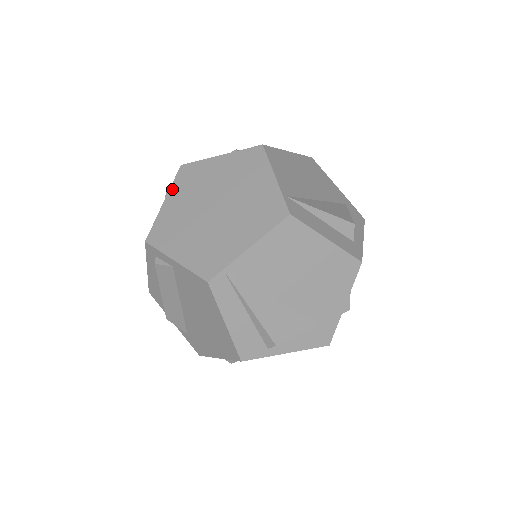
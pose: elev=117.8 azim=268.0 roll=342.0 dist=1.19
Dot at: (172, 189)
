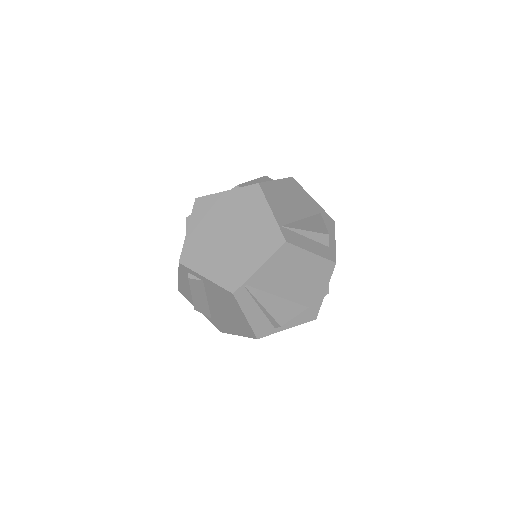
Dot at: (192, 219)
